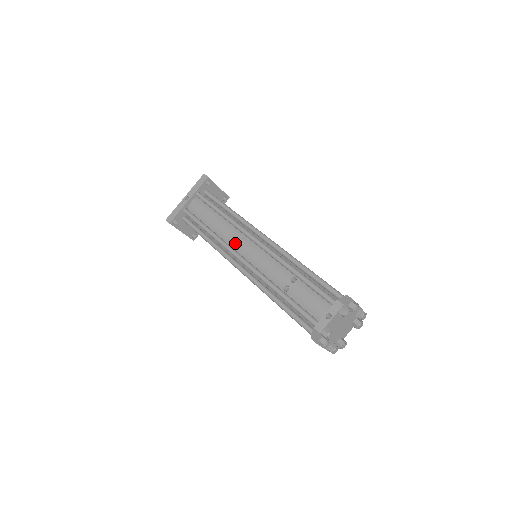
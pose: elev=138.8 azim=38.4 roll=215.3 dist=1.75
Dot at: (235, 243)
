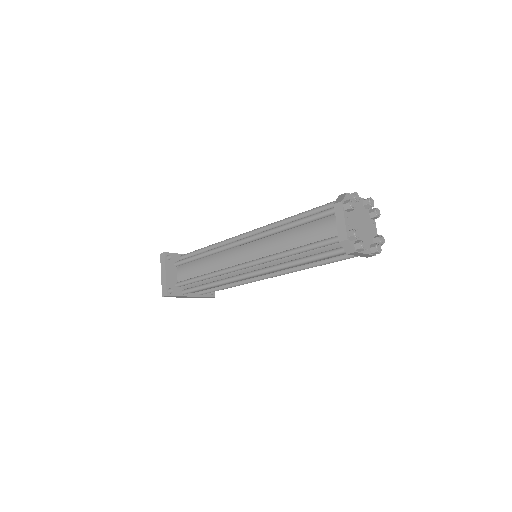
Dot at: occluded
